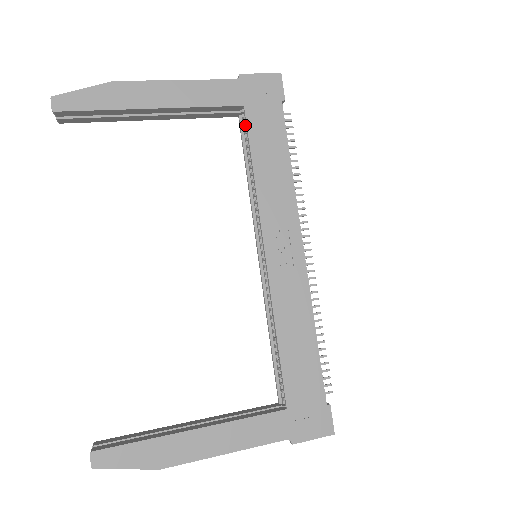
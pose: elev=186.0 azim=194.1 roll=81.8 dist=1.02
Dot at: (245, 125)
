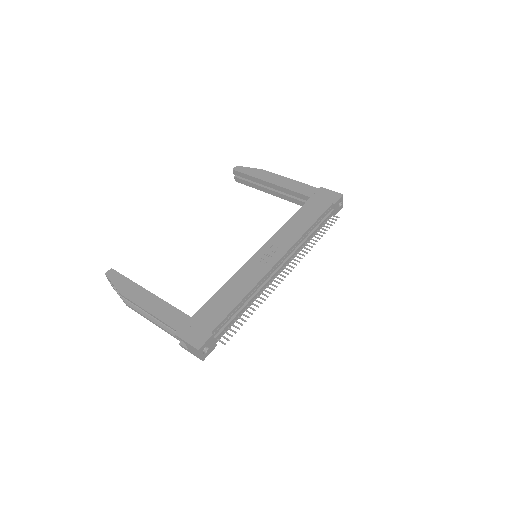
Dot at: occluded
